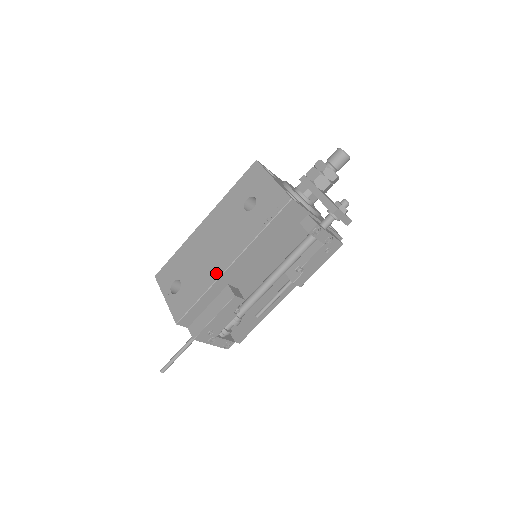
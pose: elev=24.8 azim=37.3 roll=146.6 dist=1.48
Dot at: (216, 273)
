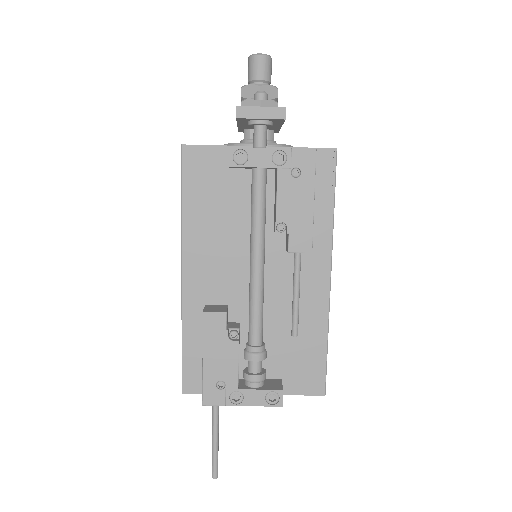
Dot at: occluded
